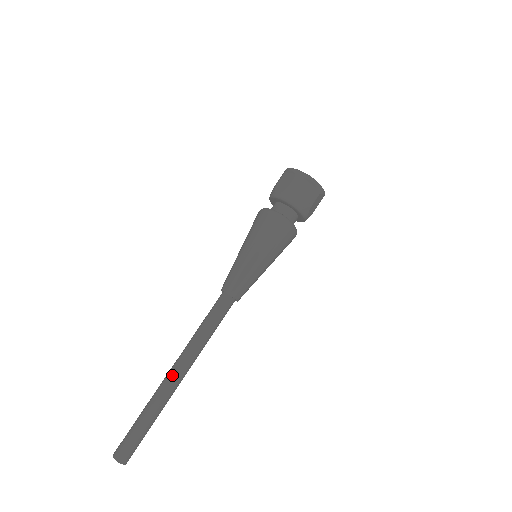
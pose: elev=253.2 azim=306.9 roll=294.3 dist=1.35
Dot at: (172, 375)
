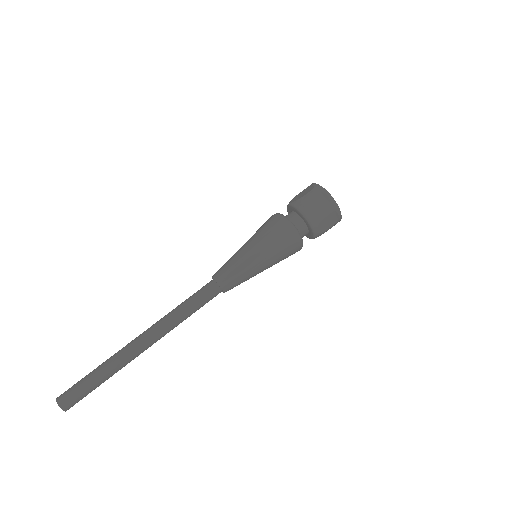
Dot at: (137, 339)
